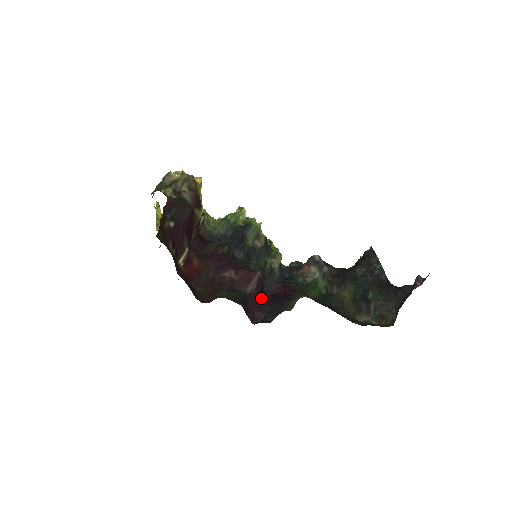
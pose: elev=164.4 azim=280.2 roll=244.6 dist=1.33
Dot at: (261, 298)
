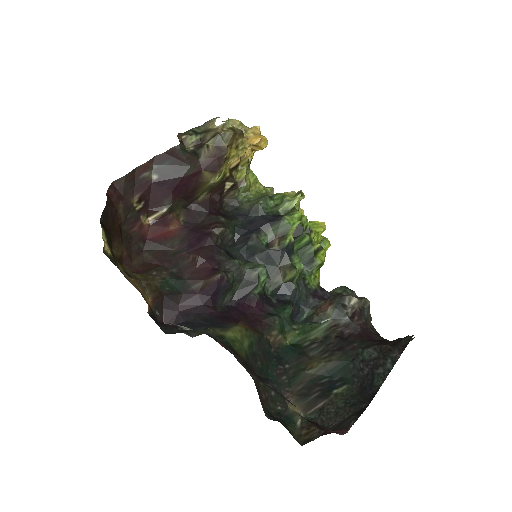
Dot at: (202, 303)
